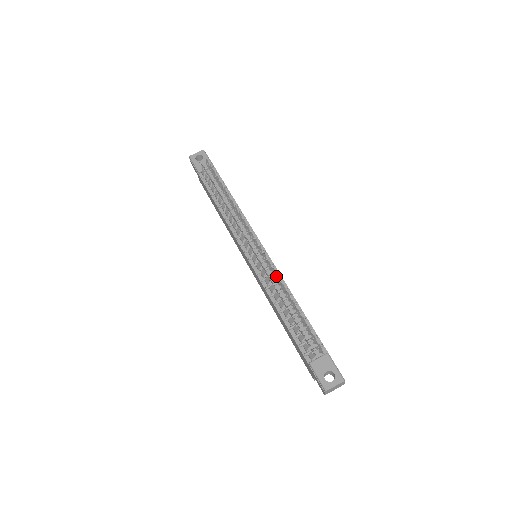
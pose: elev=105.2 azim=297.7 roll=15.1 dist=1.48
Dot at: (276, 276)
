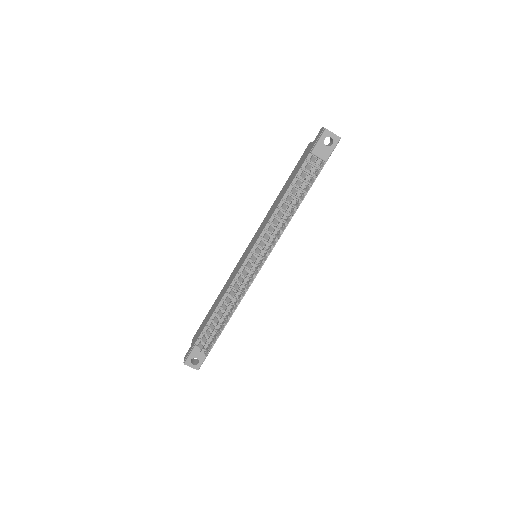
Dot at: (244, 290)
